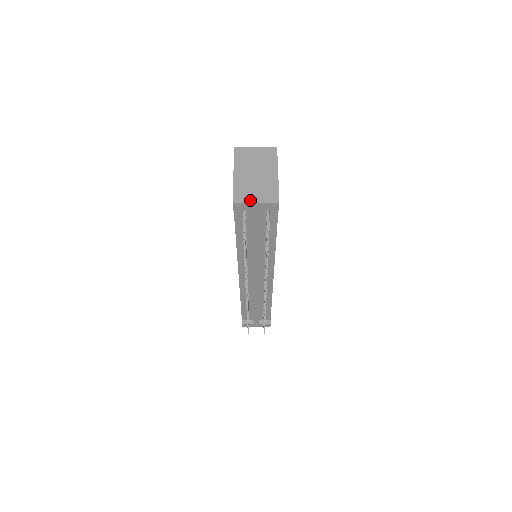
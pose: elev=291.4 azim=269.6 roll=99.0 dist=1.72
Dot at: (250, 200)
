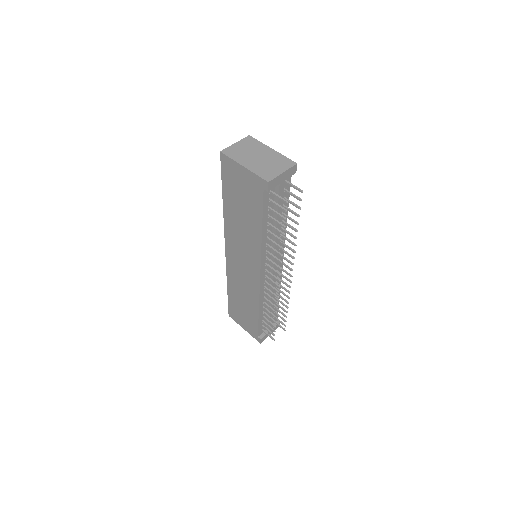
Dot at: (277, 173)
